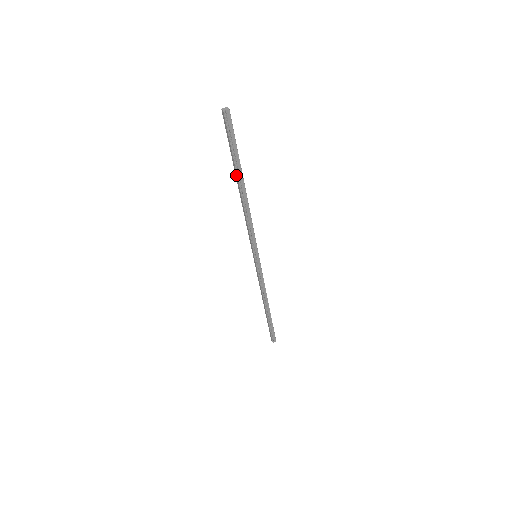
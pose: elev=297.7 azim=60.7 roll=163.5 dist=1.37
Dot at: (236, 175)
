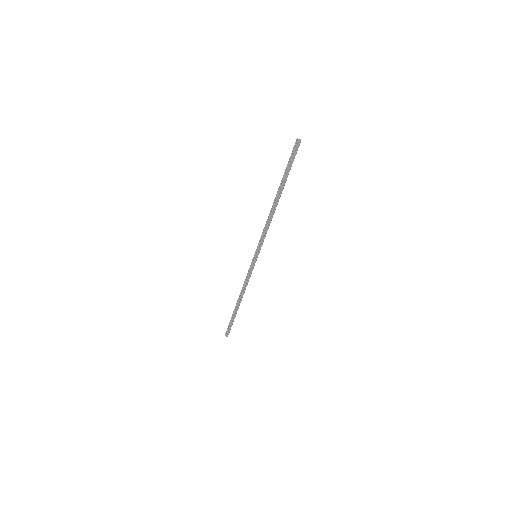
Dot at: (279, 187)
